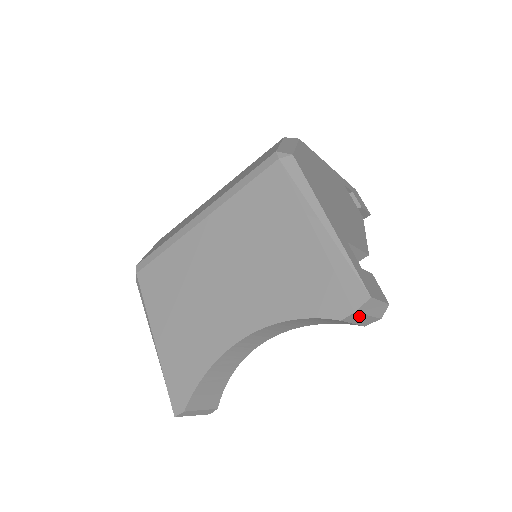
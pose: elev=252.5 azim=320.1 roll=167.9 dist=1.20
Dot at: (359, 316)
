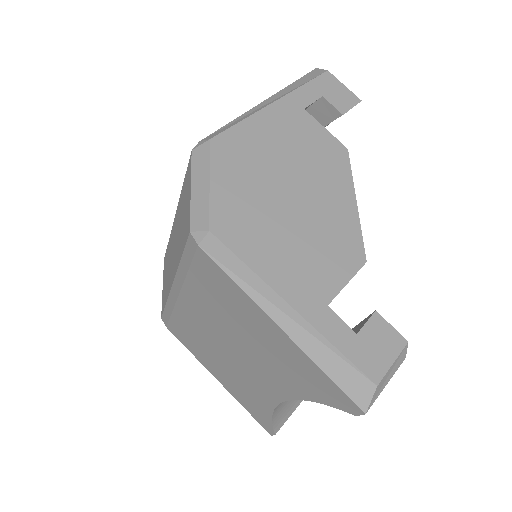
Dot at: (374, 398)
